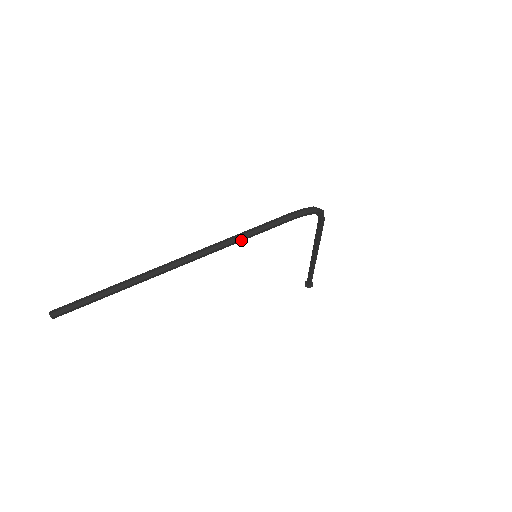
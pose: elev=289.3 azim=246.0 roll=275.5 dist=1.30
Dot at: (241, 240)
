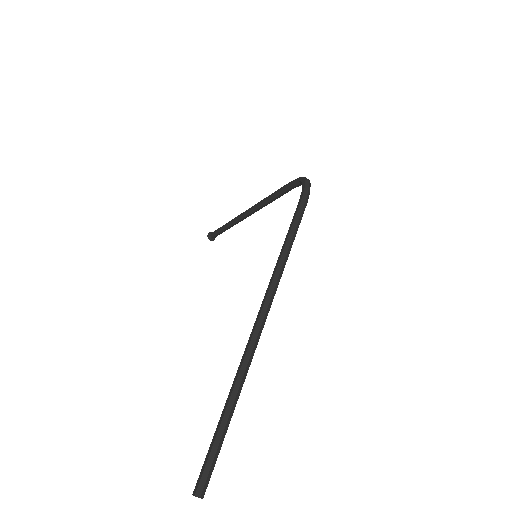
Dot at: (286, 257)
